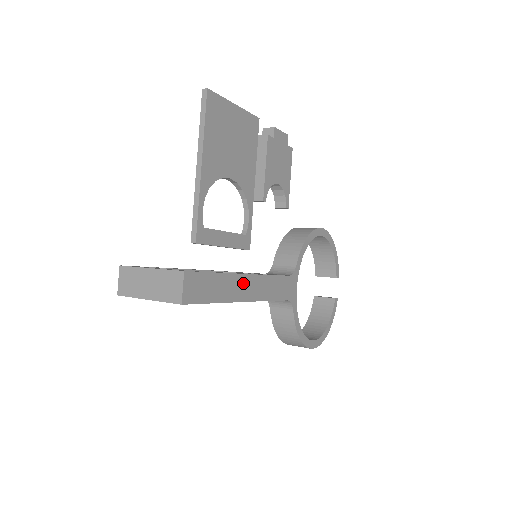
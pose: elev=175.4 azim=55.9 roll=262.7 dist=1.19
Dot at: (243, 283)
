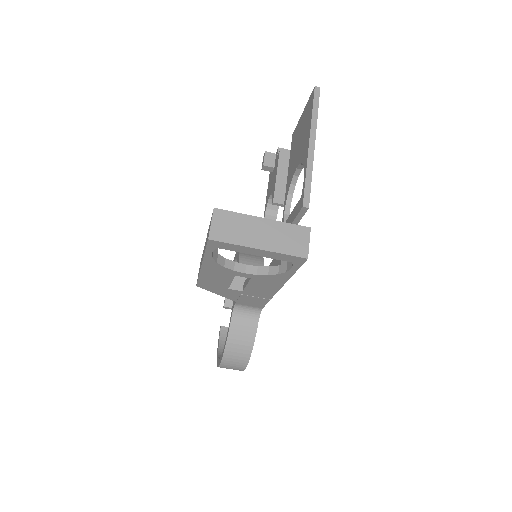
Dot at: occluded
